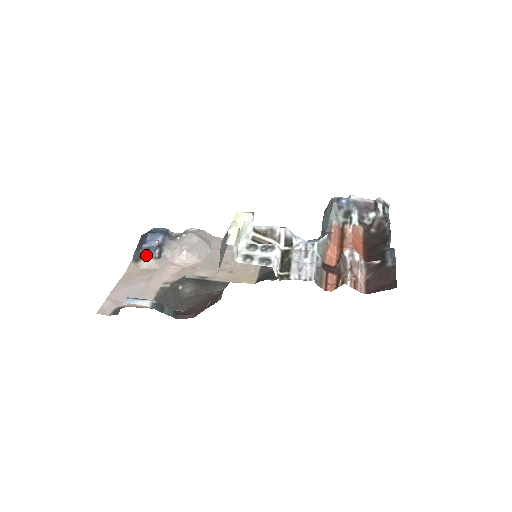
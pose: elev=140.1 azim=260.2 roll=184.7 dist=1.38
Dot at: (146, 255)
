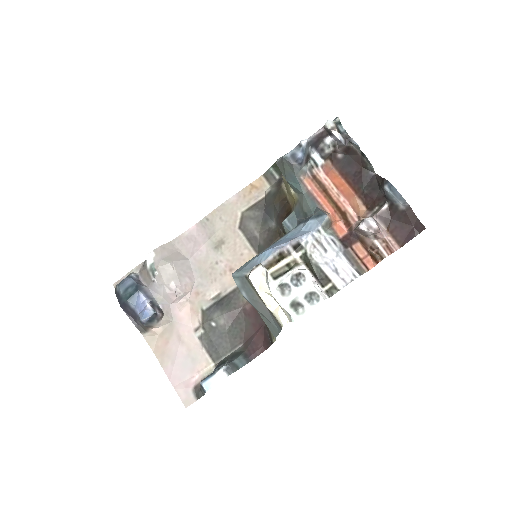
Dot at: (152, 324)
